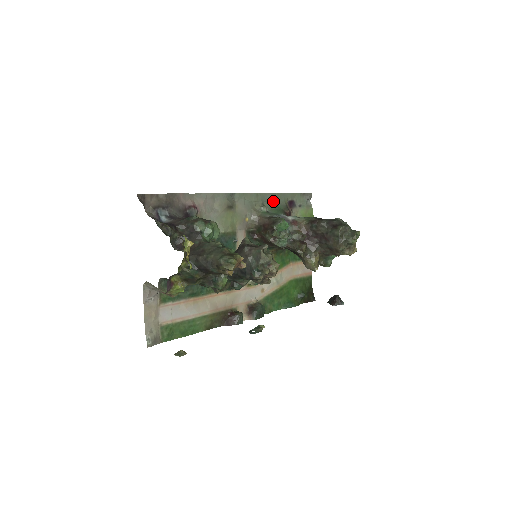
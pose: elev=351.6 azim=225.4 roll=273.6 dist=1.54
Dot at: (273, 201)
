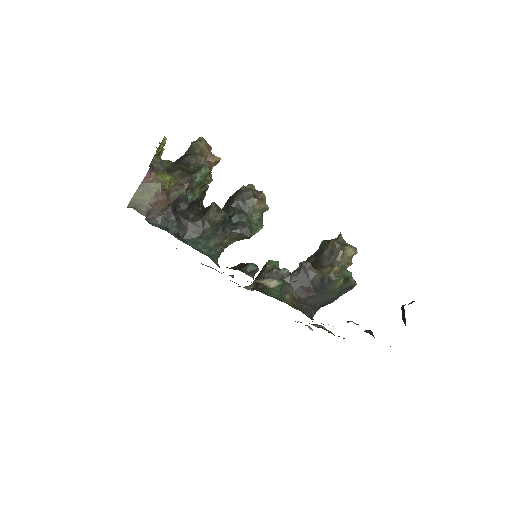
Dot at: occluded
